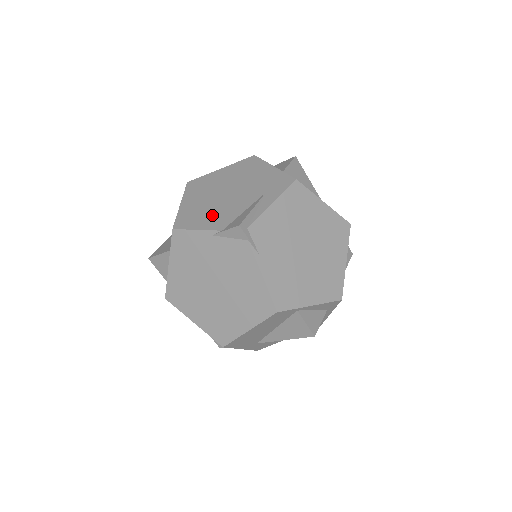
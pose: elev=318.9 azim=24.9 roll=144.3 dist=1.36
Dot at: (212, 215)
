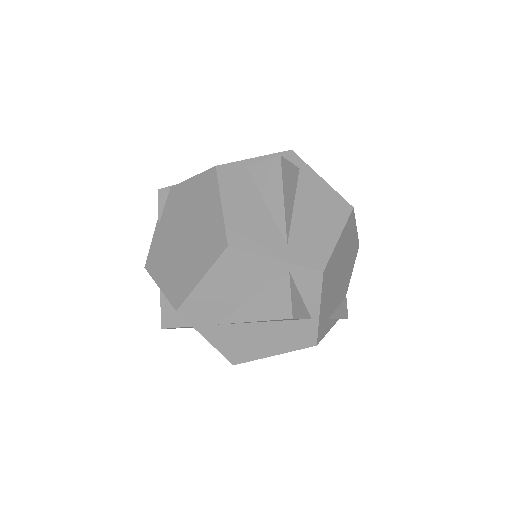
Dot at: occluded
